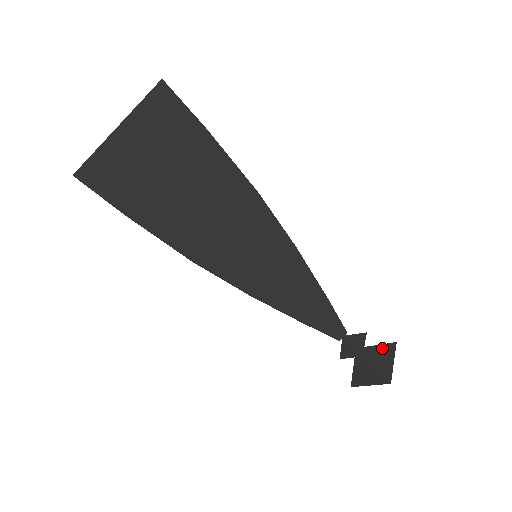
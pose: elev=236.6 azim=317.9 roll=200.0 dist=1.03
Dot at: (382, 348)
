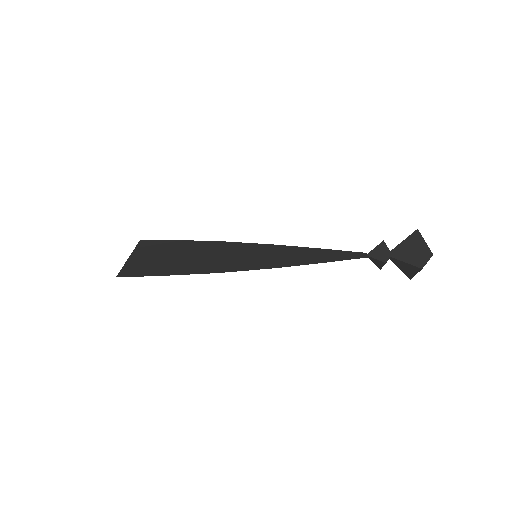
Dot at: (408, 265)
